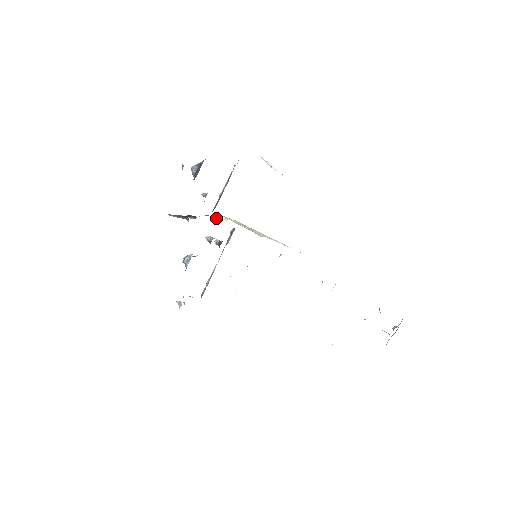
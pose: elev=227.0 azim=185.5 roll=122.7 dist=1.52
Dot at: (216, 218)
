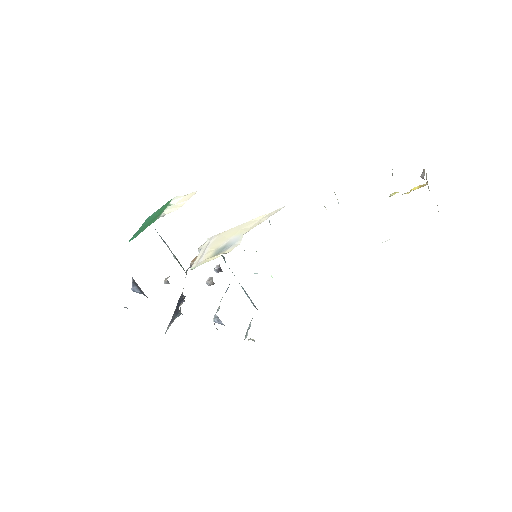
Dot at: occluded
